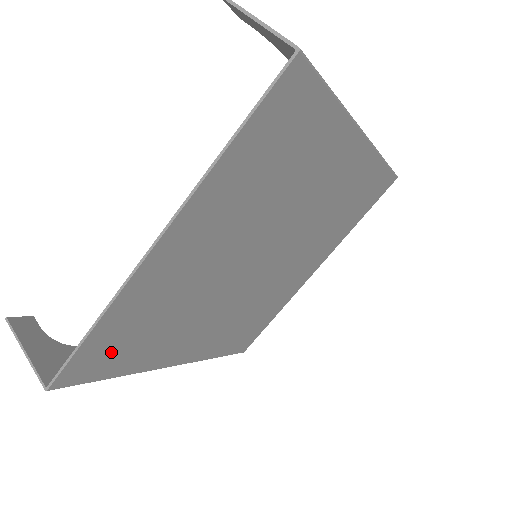
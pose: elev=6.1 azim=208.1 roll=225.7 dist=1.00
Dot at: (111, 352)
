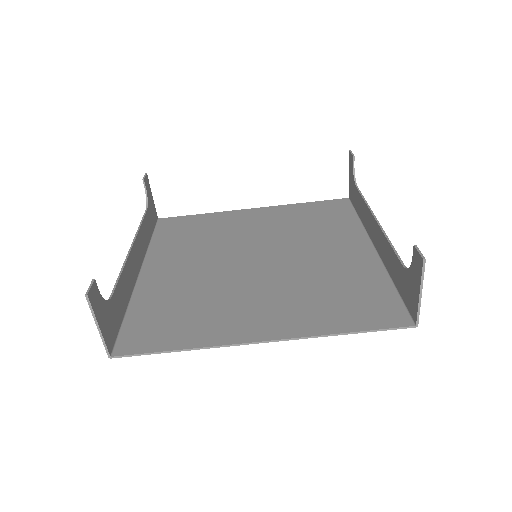
Dot at: (154, 328)
